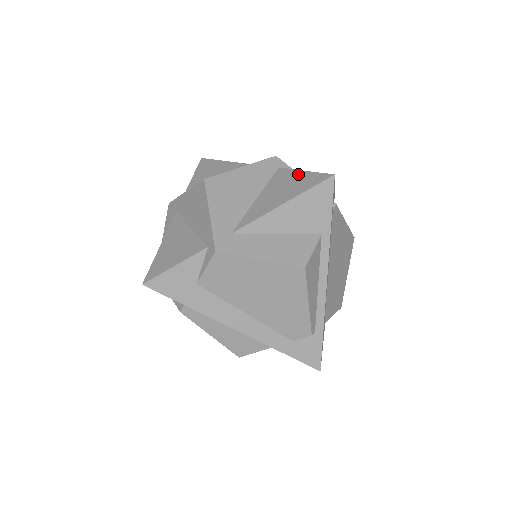
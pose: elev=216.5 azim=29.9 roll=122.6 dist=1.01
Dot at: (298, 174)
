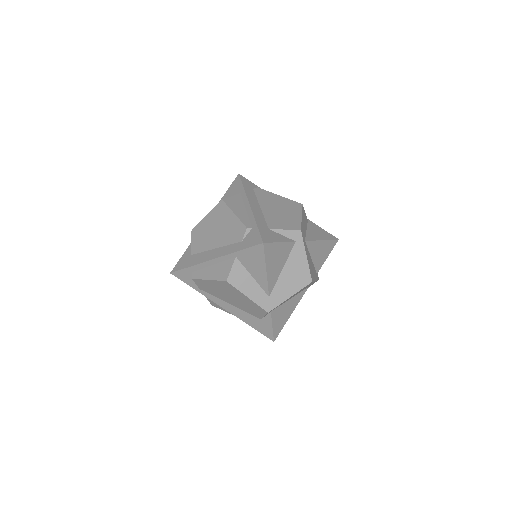
Dot at: occluded
